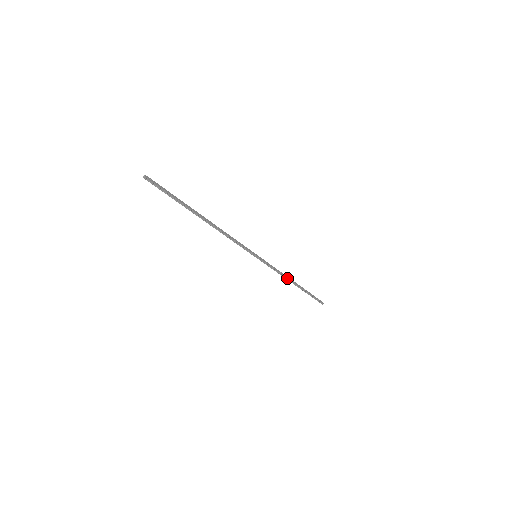
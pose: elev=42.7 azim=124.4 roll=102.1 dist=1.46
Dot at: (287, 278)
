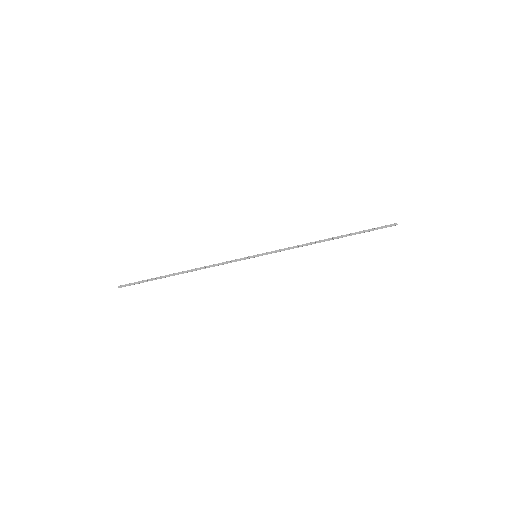
Dot at: occluded
